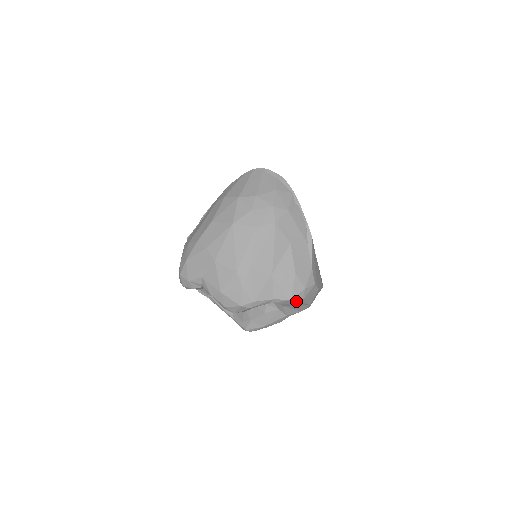
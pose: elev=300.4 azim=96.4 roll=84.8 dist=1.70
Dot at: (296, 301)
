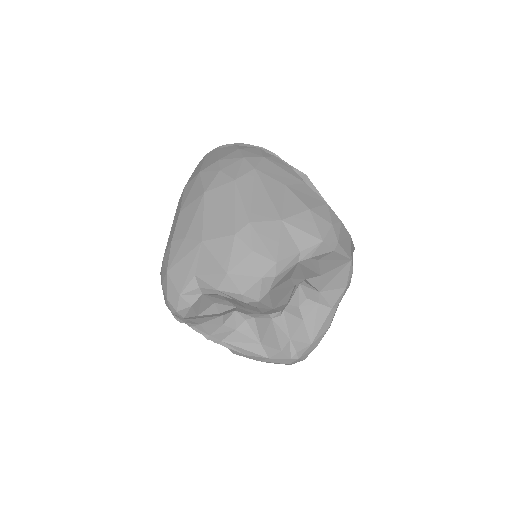
Dot at: (330, 245)
